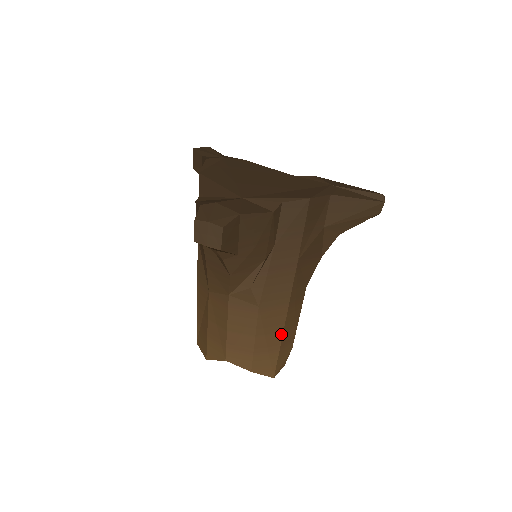
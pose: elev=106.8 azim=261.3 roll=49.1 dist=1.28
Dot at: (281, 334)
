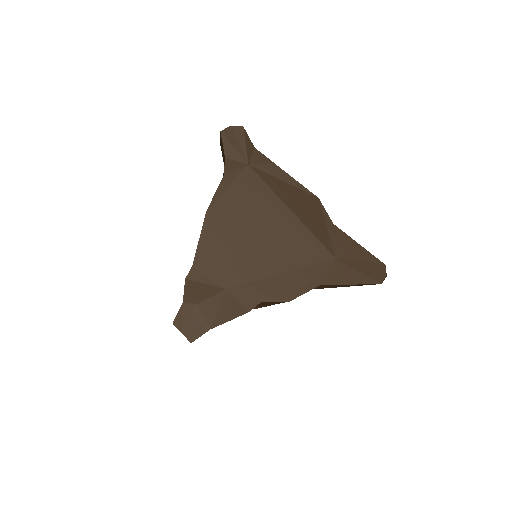
Dot at: (261, 307)
